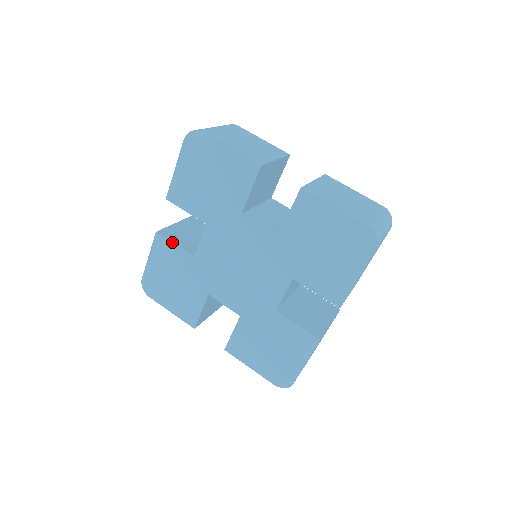
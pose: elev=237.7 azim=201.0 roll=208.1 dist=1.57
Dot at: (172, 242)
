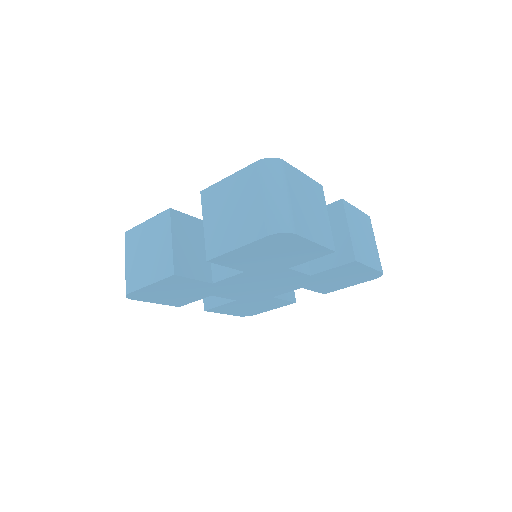
Dot at: (192, 278)
